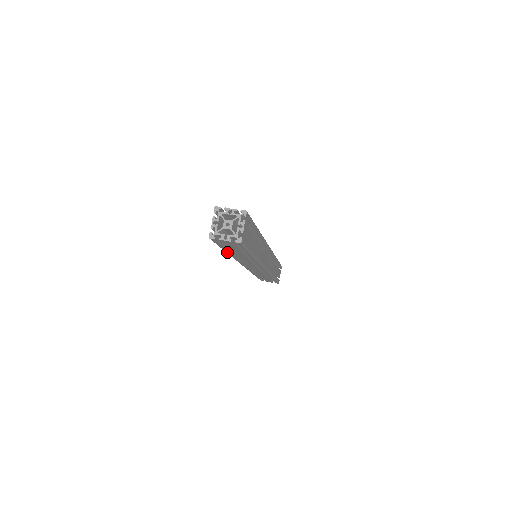
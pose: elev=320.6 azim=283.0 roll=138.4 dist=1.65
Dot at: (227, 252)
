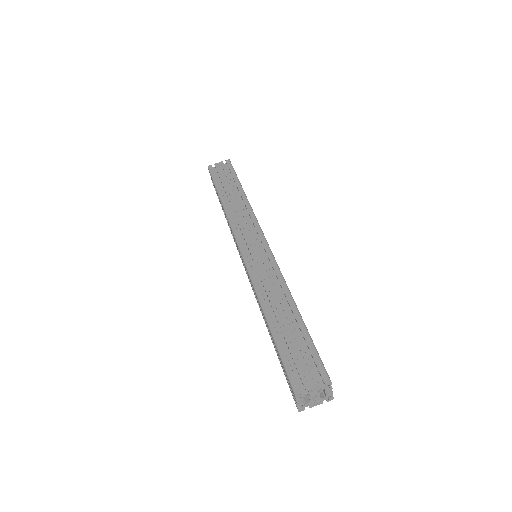
Dot at: occluded
